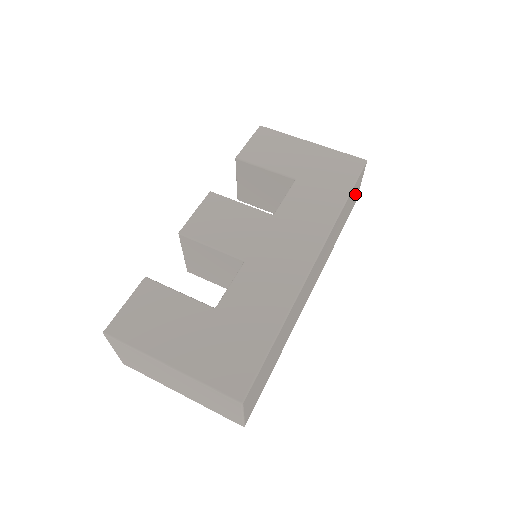
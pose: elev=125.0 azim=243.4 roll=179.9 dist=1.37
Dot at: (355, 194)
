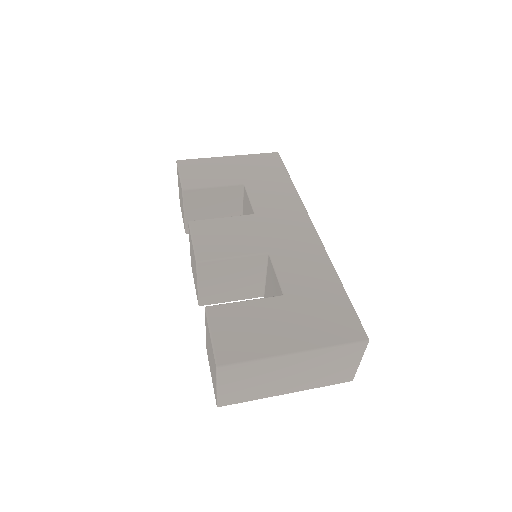
Dot at: occluded
